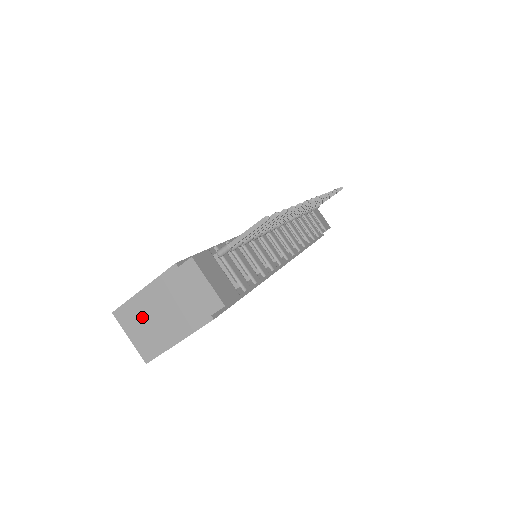
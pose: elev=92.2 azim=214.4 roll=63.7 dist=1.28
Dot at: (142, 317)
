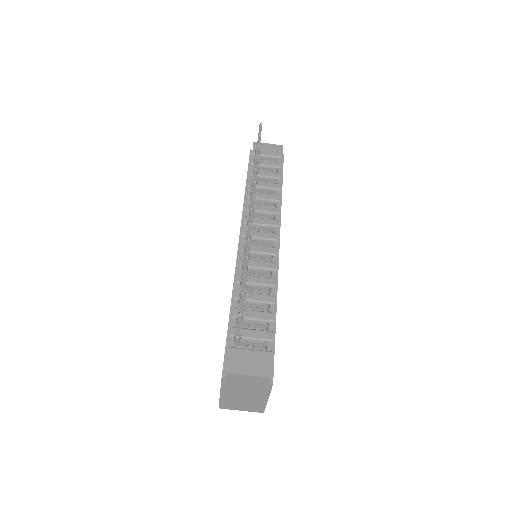
Dot at: (236, 402)
